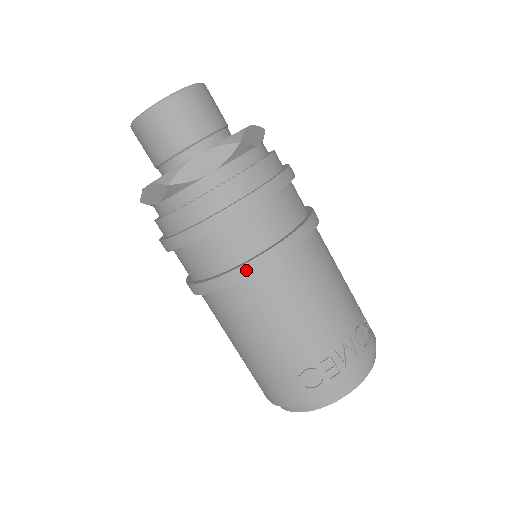
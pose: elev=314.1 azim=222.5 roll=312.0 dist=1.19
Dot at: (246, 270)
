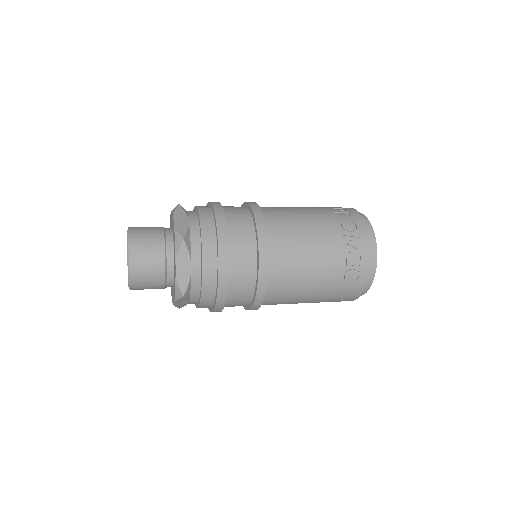
Dot at: (262, 281)
